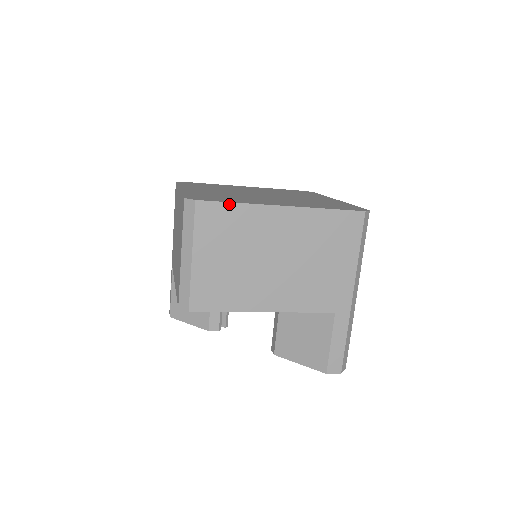
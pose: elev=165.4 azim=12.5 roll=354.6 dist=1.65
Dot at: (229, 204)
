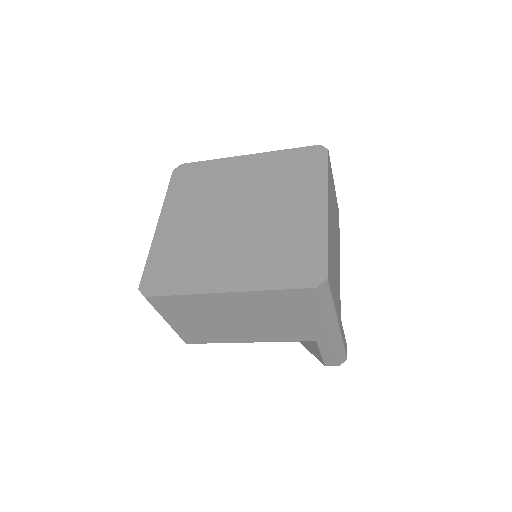
Dot at: (174, 296)
